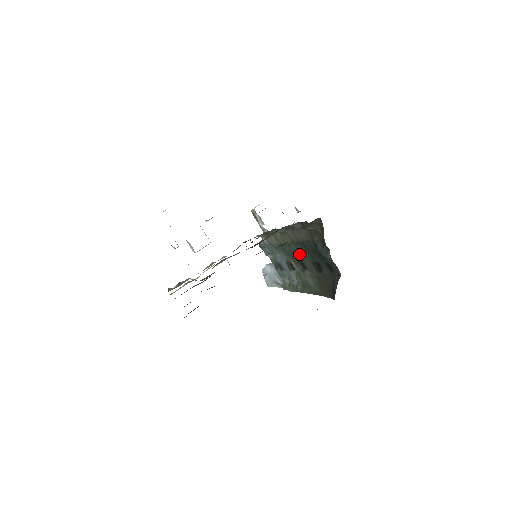
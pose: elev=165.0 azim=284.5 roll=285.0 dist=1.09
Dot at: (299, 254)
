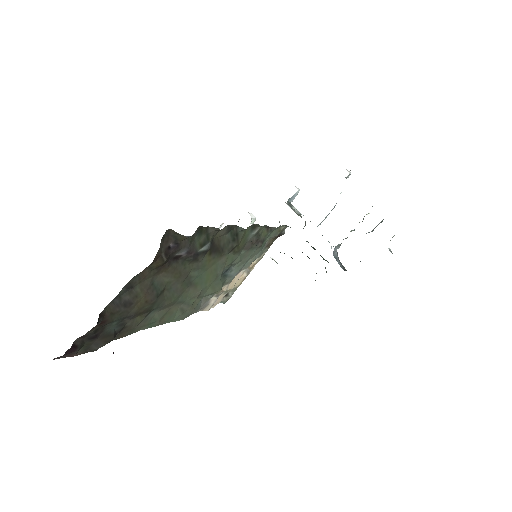
Dot at: occluded
